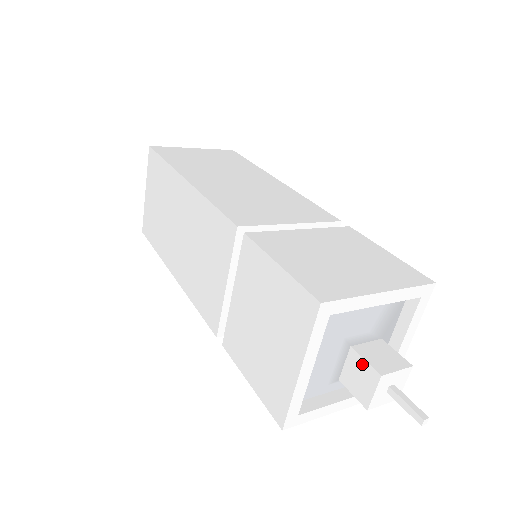
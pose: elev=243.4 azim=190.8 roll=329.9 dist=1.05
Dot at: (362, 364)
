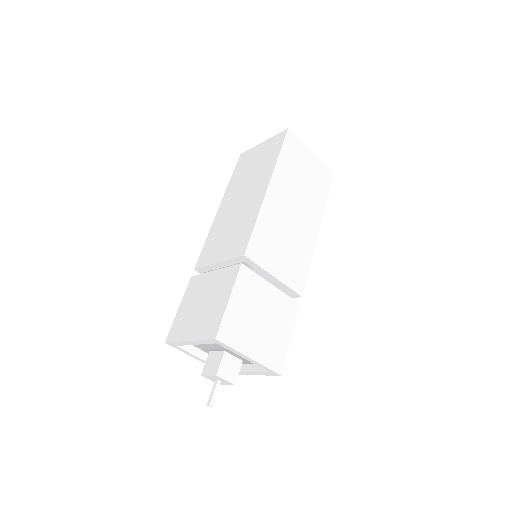
Dot at: (219, 362)
